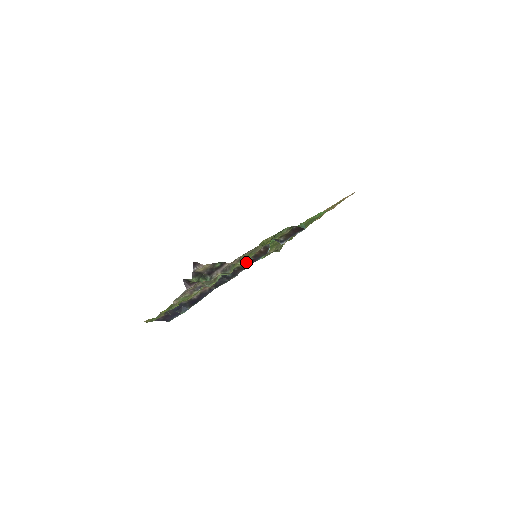
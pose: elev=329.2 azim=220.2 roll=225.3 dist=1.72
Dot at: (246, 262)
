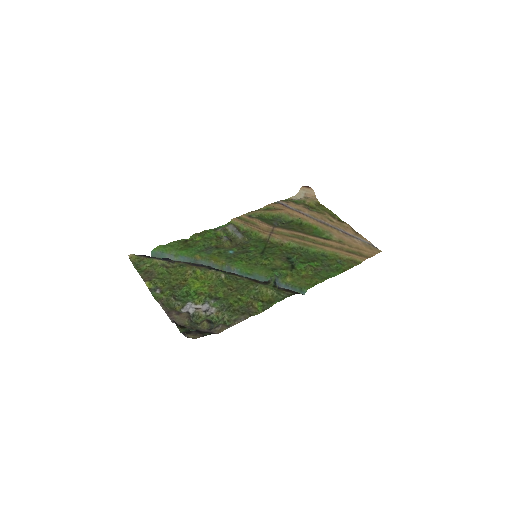
Dot at: (241, 276)
